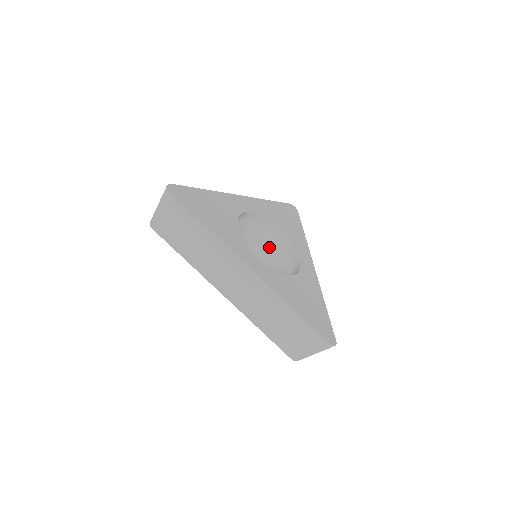
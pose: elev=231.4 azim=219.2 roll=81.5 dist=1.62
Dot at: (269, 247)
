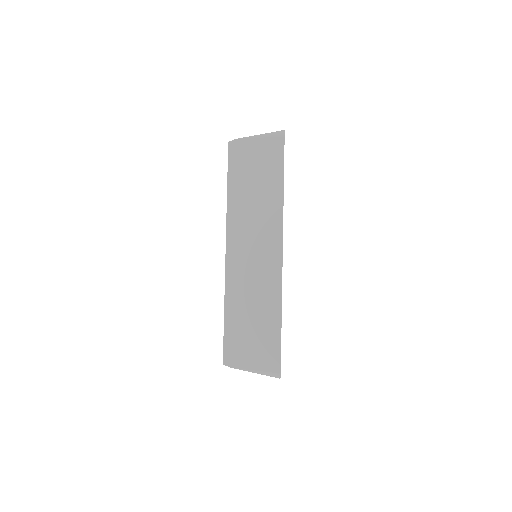
Dot at: occluded
